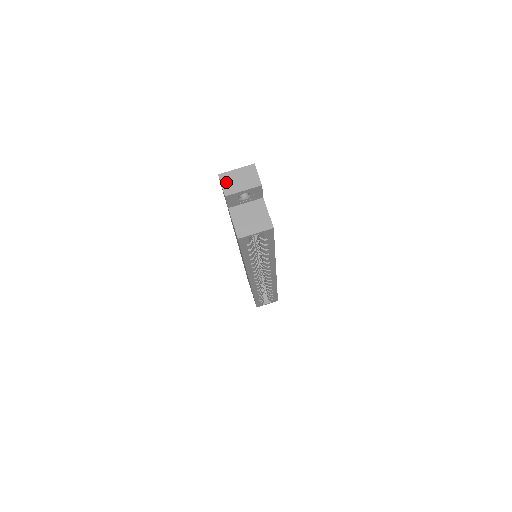
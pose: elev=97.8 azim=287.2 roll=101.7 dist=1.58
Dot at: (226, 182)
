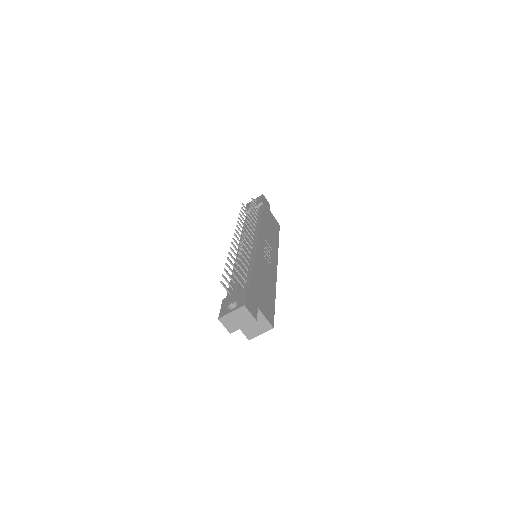
Dot at: (227, 324)
